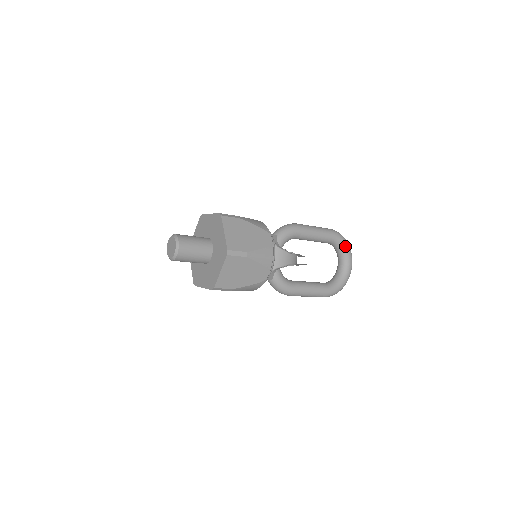
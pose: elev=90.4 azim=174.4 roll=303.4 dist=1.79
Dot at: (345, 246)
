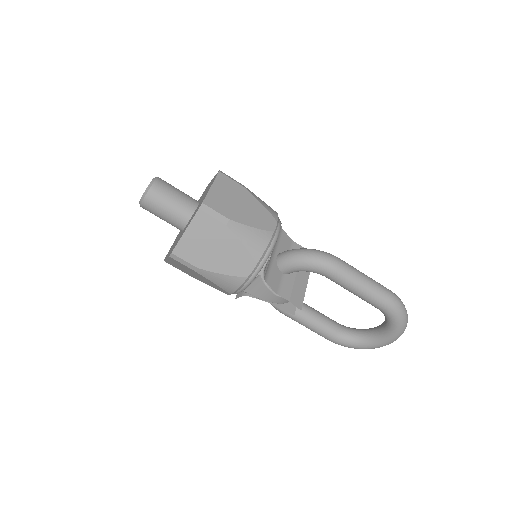
Dot at: (394, 325)
